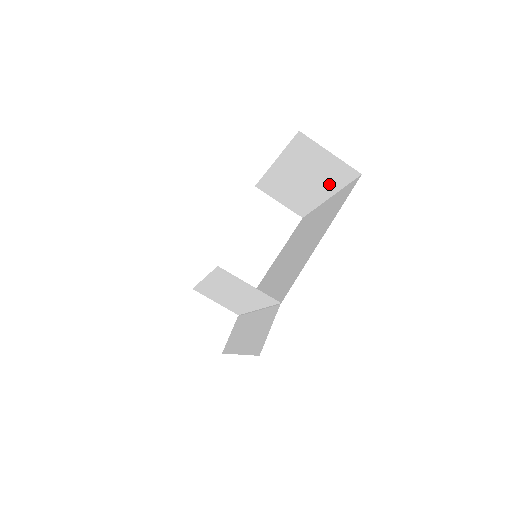
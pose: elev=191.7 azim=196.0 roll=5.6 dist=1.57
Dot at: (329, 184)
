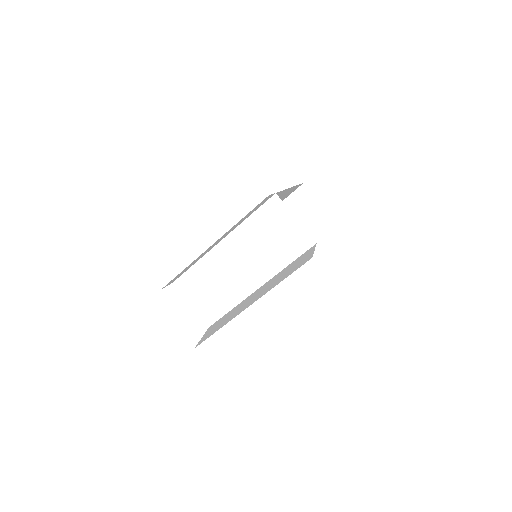
Dot at: occluded
